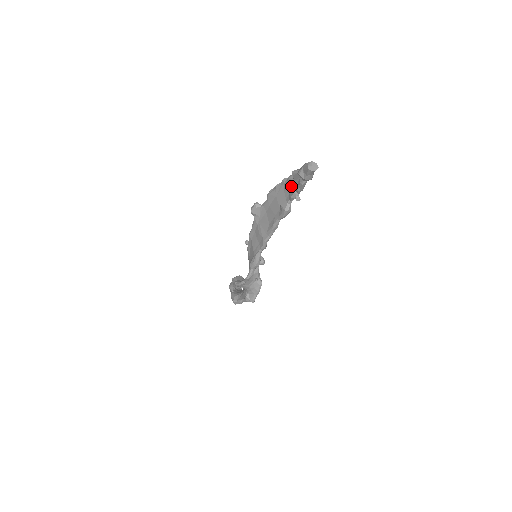
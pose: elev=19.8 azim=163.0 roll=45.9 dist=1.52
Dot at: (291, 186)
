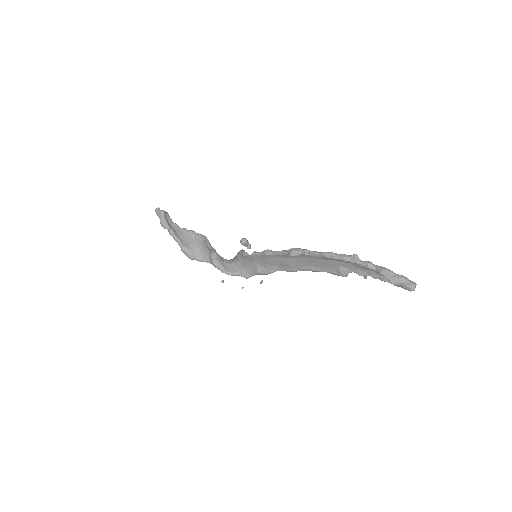
Dot at: (365, 269)
